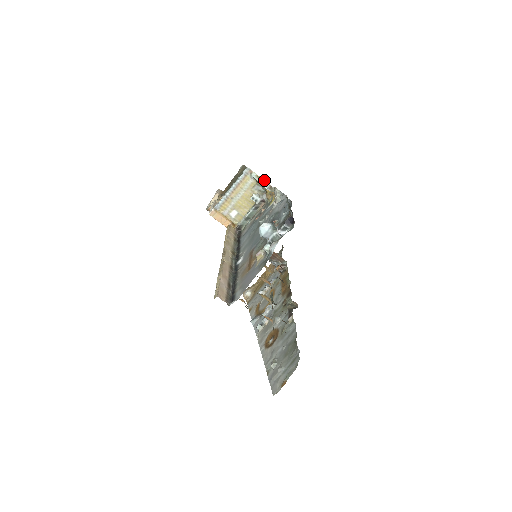
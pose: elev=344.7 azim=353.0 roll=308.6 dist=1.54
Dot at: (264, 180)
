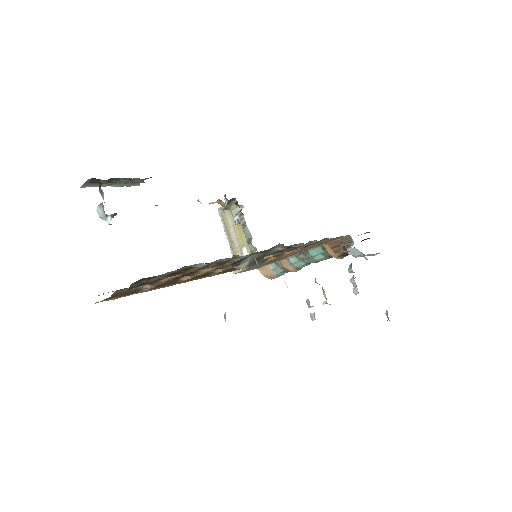
Dot at: (231, 201)
